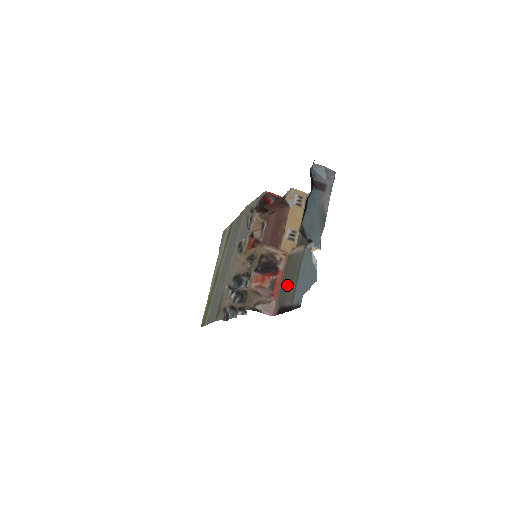
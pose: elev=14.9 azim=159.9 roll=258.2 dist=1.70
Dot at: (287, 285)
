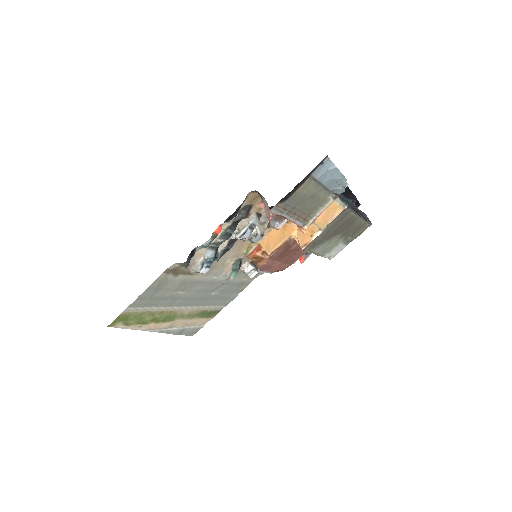
Dot at: (302, 201)
